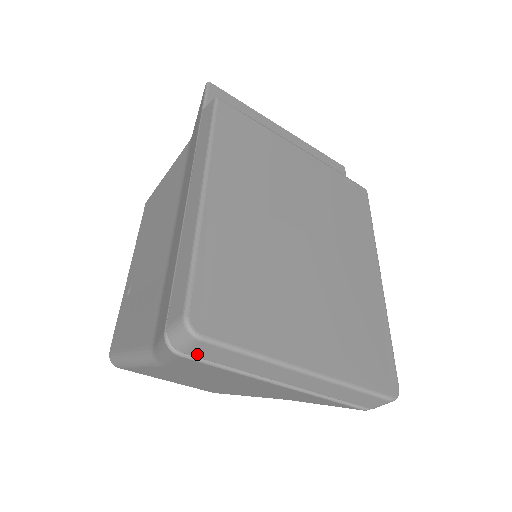
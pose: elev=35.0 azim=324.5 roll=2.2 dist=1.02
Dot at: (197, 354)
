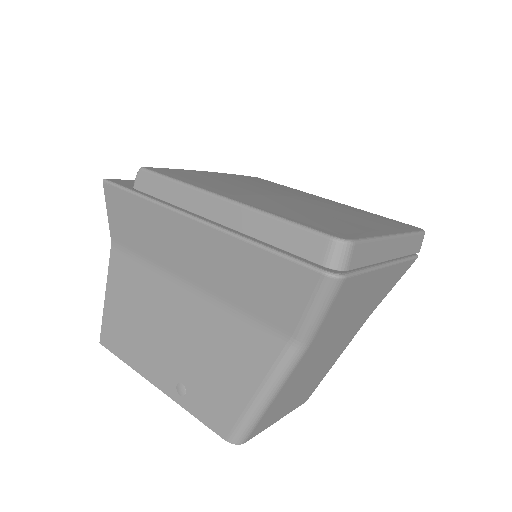
Dot at: (353, 265)
